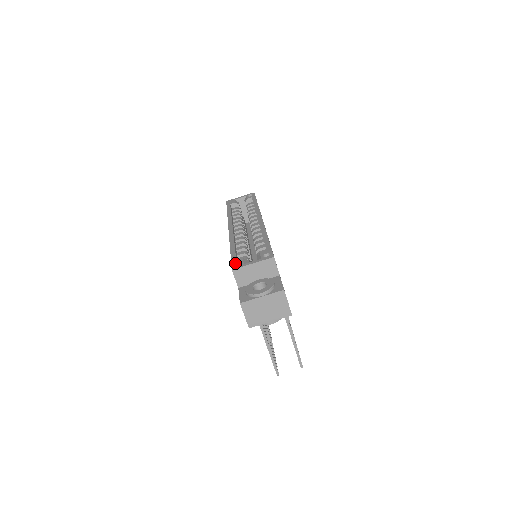
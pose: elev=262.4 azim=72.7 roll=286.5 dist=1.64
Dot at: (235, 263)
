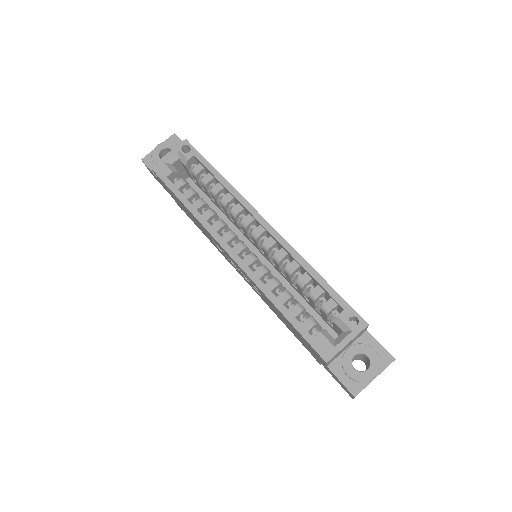
Dot at: (319, 347)
